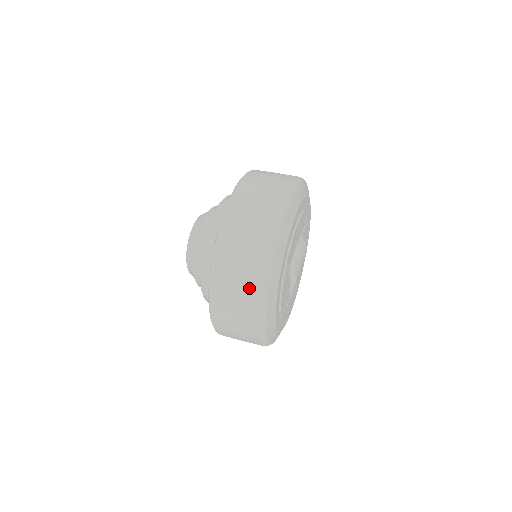
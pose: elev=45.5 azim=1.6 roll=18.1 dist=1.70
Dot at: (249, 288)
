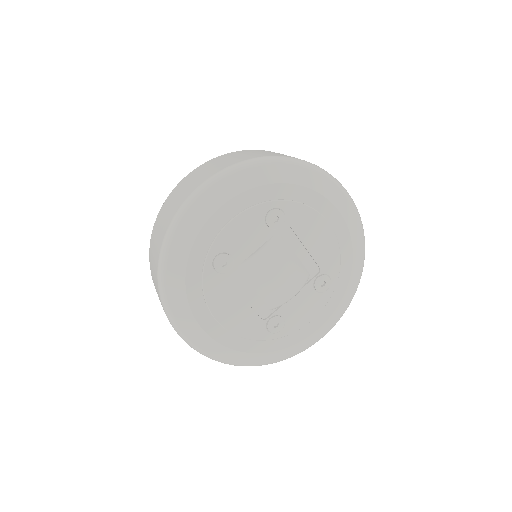
Dot at: (249, 156)
